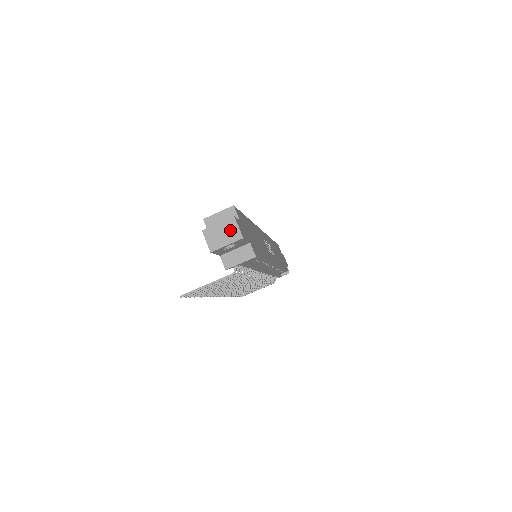
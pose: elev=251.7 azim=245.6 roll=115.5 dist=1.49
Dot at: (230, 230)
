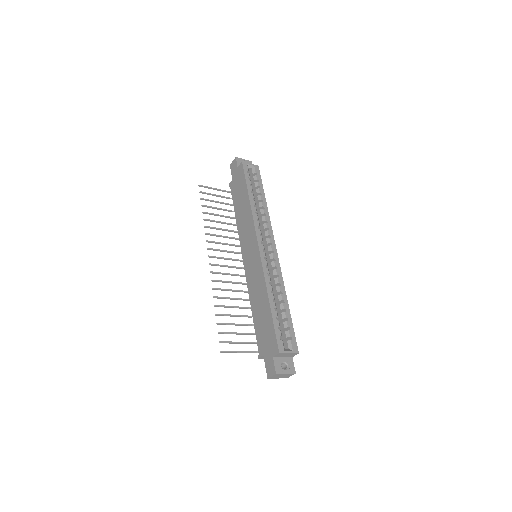
Dot at: (287, 376)
